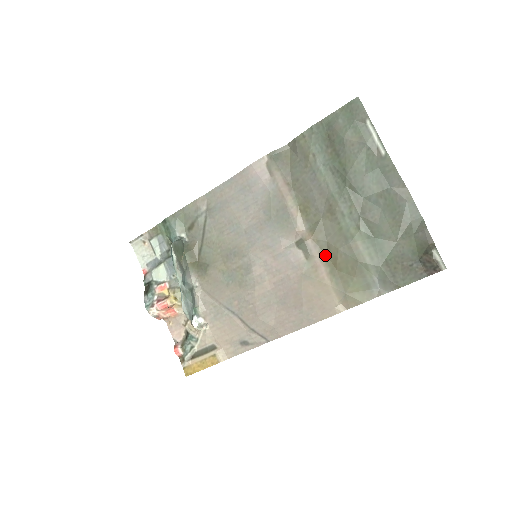
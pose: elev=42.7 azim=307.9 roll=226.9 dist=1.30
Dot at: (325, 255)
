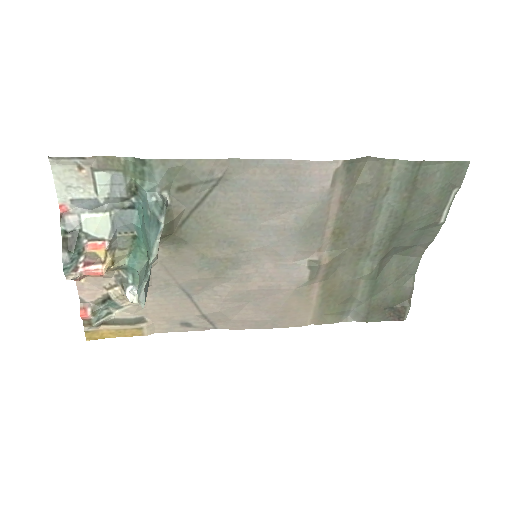
Dot at: (326, 279)
